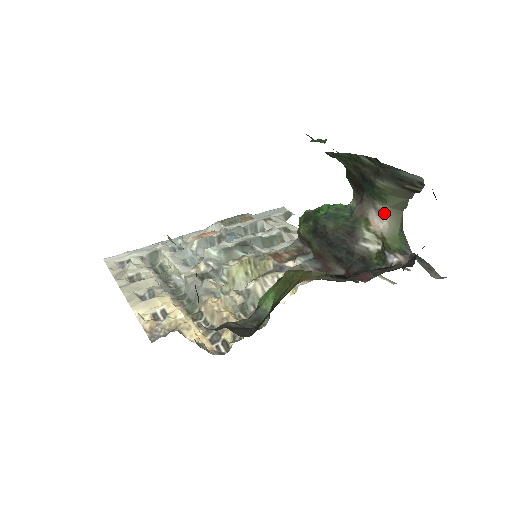
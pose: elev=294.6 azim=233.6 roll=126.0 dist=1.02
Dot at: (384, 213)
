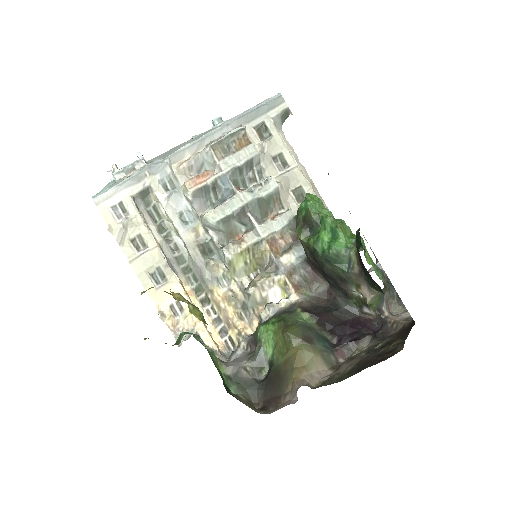
Dot at: (374, 292)
